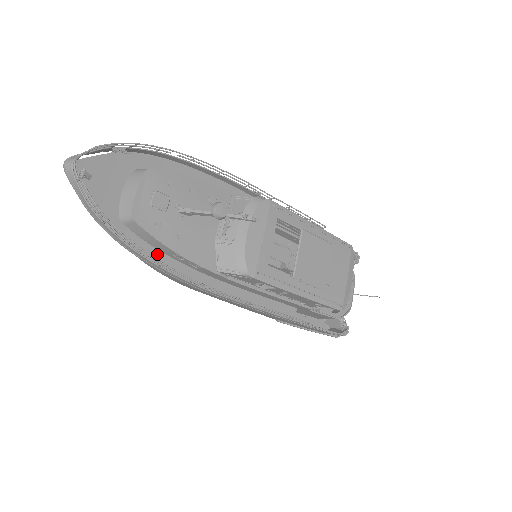
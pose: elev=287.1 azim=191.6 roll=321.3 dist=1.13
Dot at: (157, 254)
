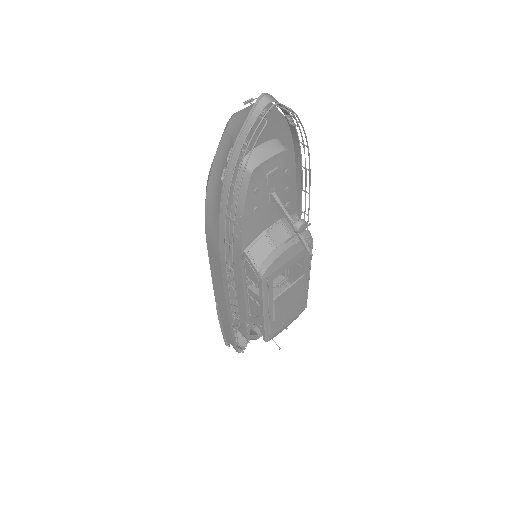
Dot at: (229, 203)
